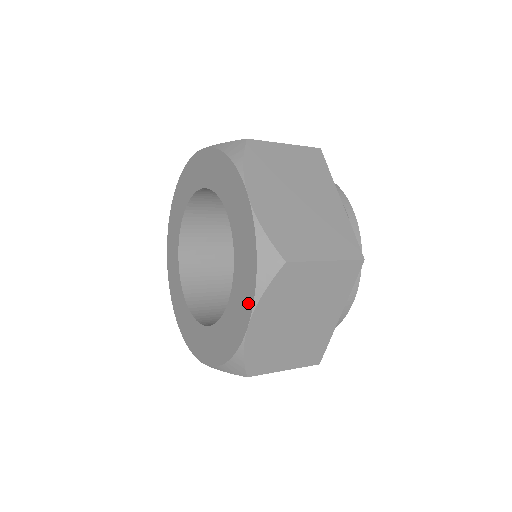
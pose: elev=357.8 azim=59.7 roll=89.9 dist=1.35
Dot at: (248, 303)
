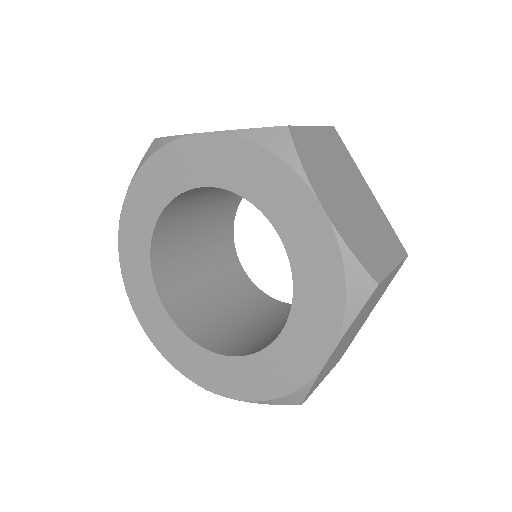
Dot at: (328, 335)
